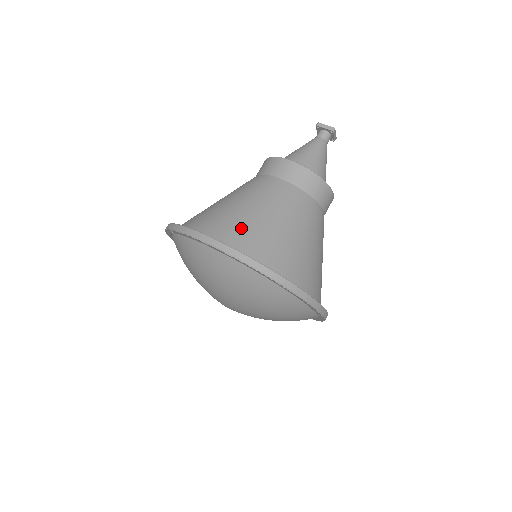
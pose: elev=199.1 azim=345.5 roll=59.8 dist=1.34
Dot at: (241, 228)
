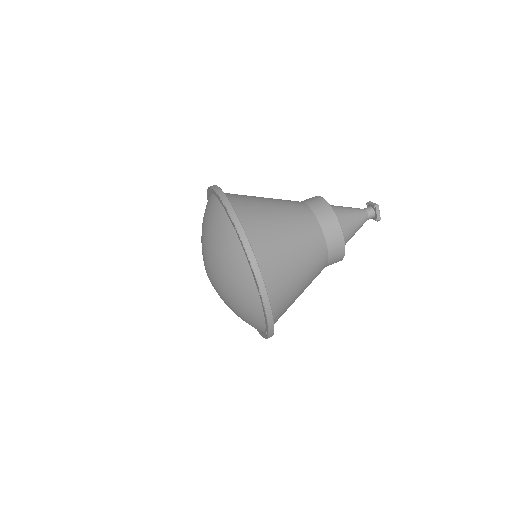
Dot at: (282, 281)
